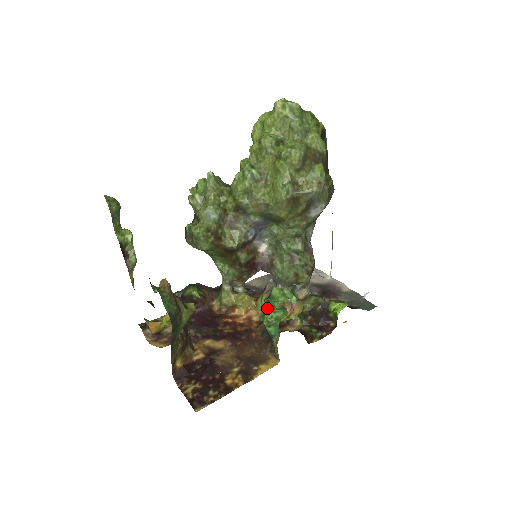
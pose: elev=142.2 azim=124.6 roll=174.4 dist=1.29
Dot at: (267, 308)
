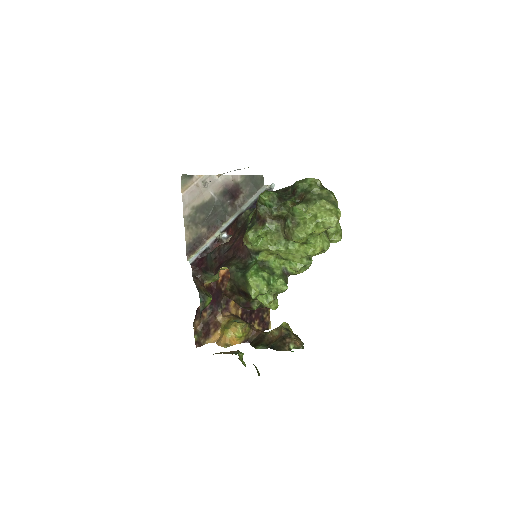
Dot at: occluded
